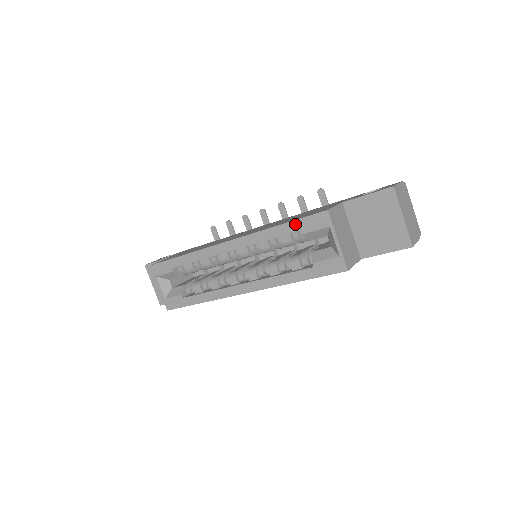
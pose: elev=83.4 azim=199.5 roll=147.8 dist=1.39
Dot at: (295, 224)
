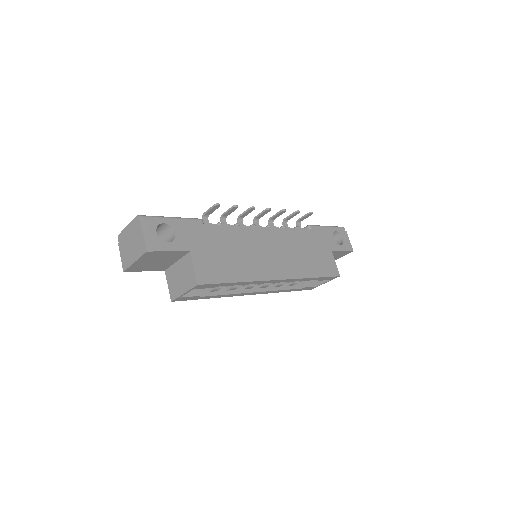
Dot at: (322, 278)
